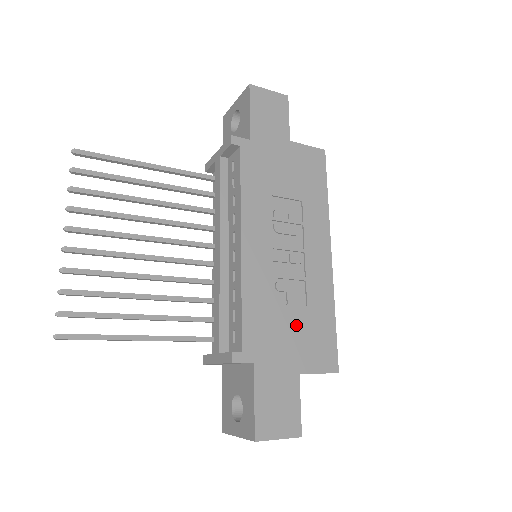
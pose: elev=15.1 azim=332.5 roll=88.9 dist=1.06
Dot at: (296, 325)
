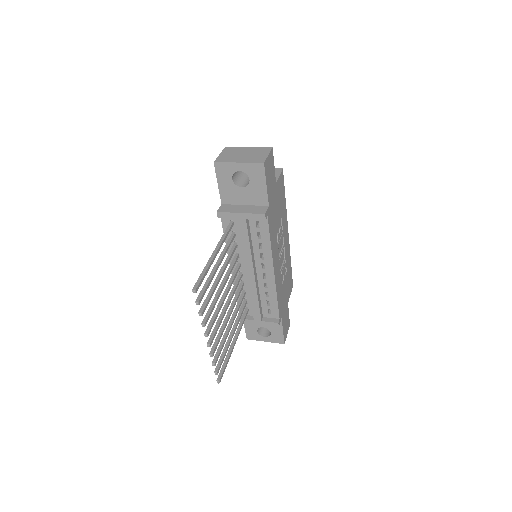
Dot at: (286, 285)
